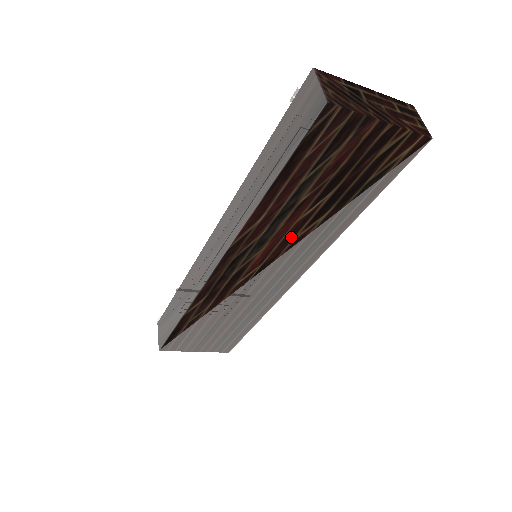
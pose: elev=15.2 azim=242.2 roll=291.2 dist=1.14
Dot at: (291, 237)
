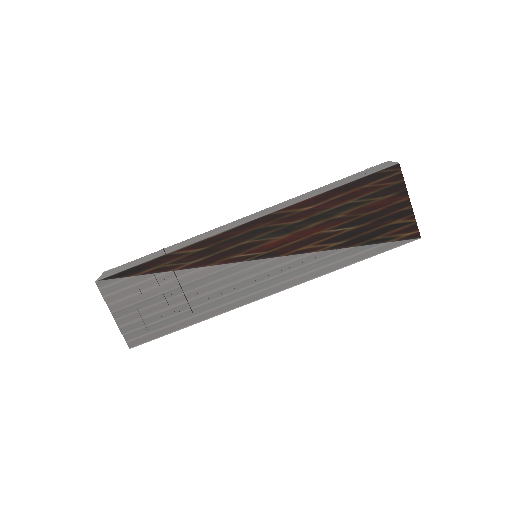
Dot at: (305, 244)
